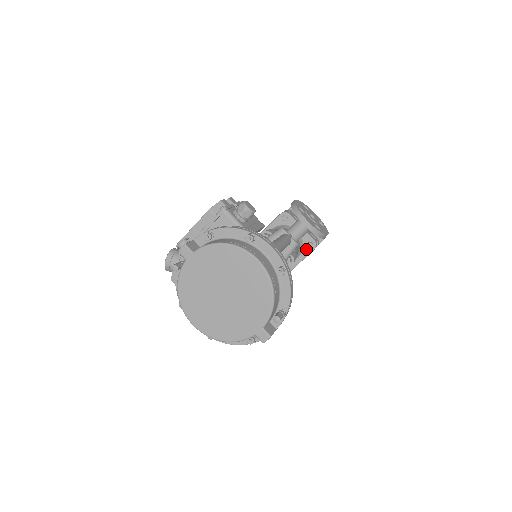
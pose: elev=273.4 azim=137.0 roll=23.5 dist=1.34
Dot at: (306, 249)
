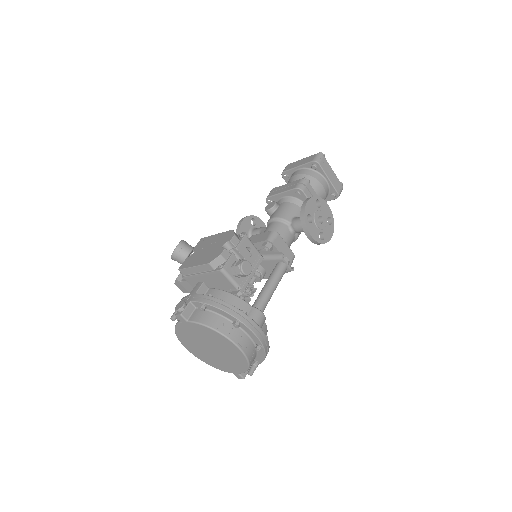
Dot at: occluded
